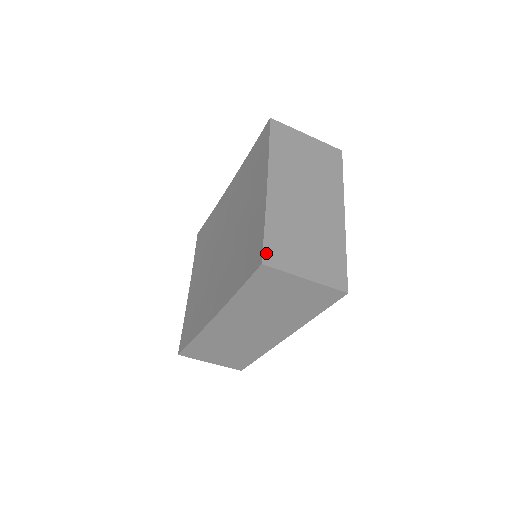
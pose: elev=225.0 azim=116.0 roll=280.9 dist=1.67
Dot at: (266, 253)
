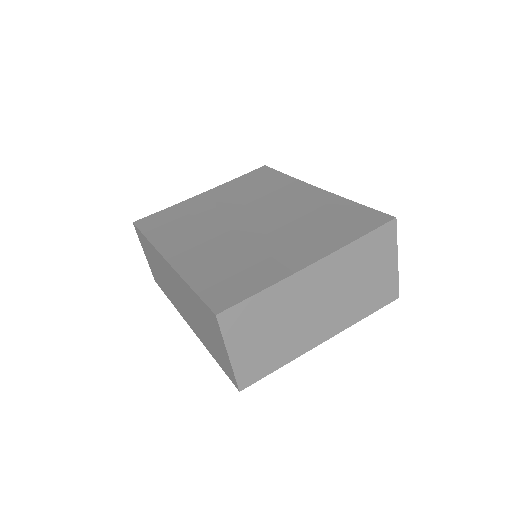
Dot at: (231, 311)
